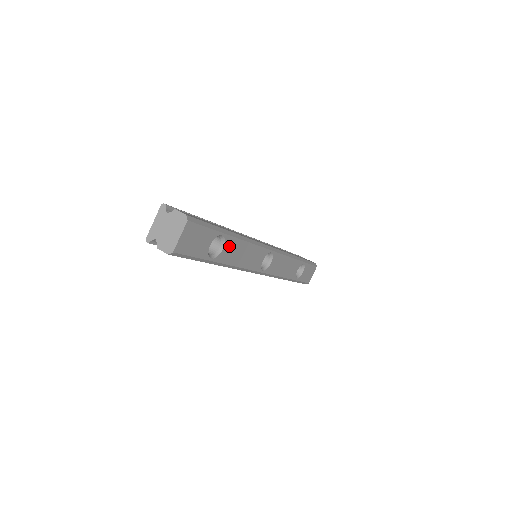
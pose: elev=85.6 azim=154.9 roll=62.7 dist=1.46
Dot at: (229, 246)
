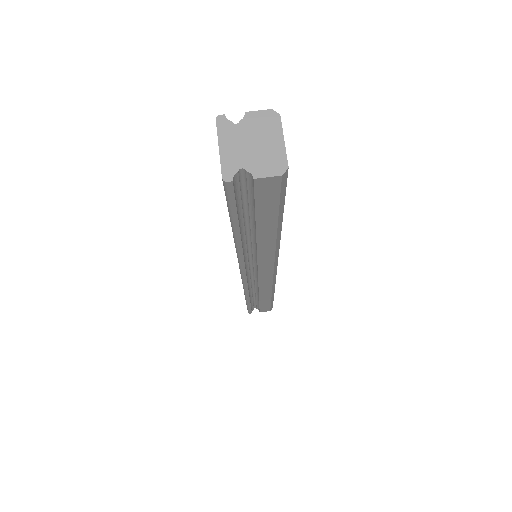
Dot at: occluded
